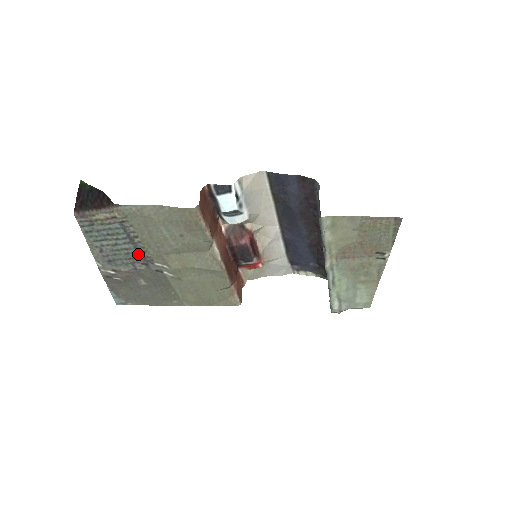
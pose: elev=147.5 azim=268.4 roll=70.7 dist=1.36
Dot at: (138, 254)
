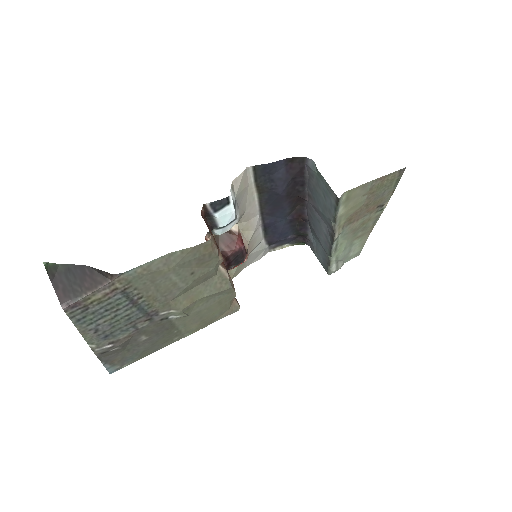
Dot at: (141, 314)
